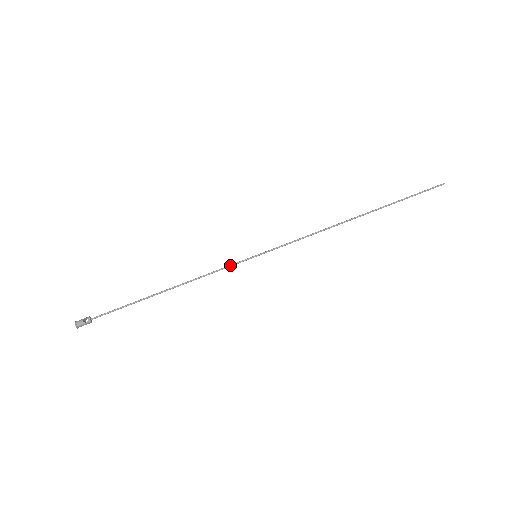
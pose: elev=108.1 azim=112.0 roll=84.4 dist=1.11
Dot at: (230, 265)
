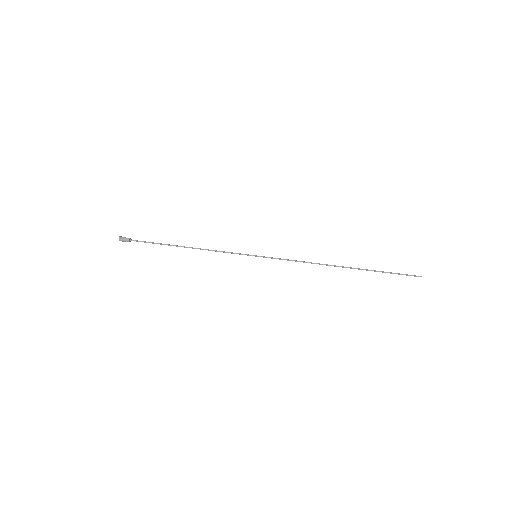
Dot at: (235, 253)
